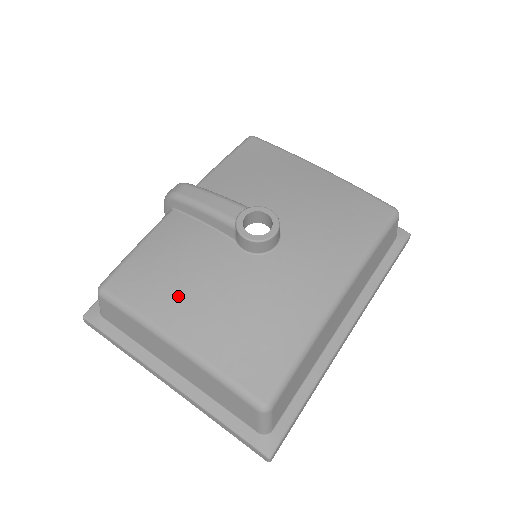
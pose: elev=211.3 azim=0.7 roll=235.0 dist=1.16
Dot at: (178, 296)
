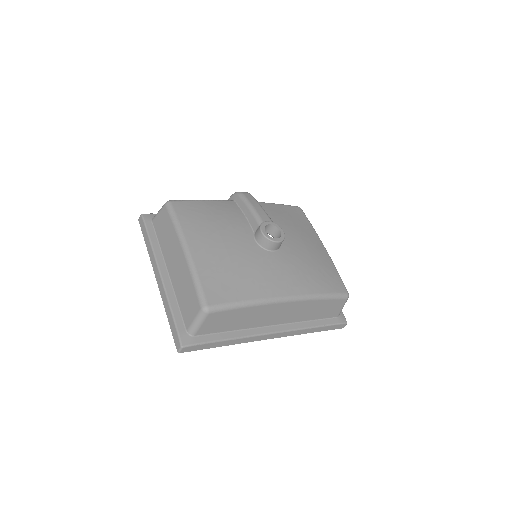
Dot at: (206, 232)
